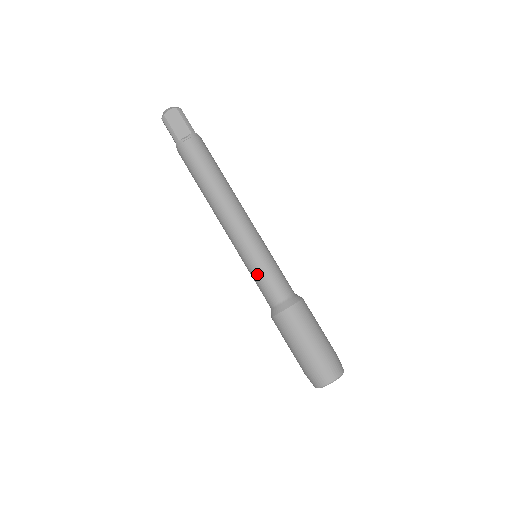
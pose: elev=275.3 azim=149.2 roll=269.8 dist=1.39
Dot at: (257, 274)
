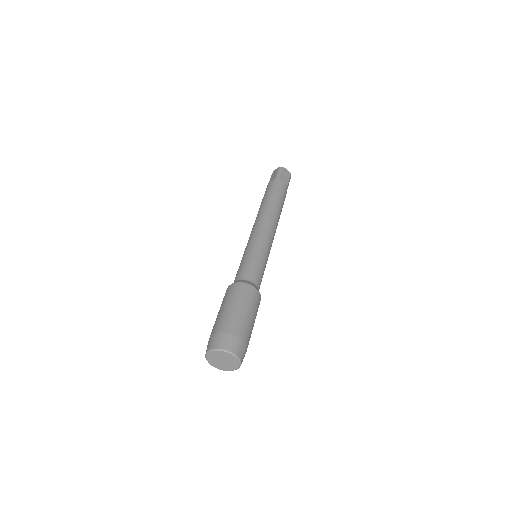
Dot at: (253, 257)
